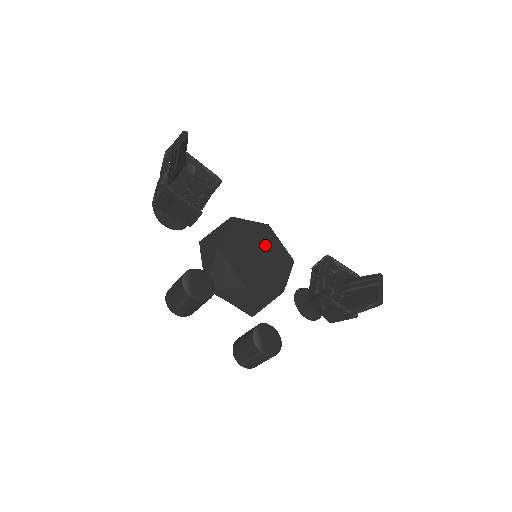
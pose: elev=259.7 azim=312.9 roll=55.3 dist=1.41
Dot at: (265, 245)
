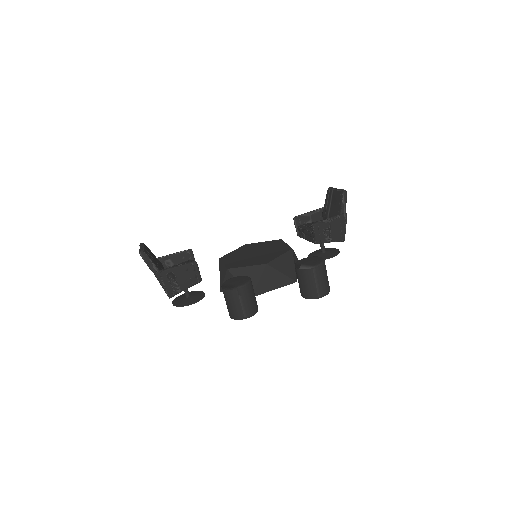
Dot at: (255, 249)
